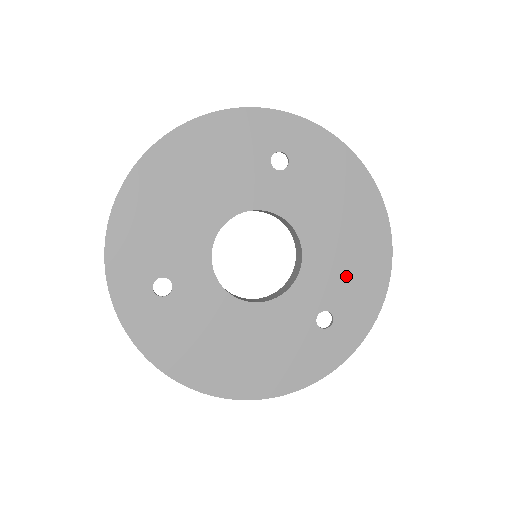
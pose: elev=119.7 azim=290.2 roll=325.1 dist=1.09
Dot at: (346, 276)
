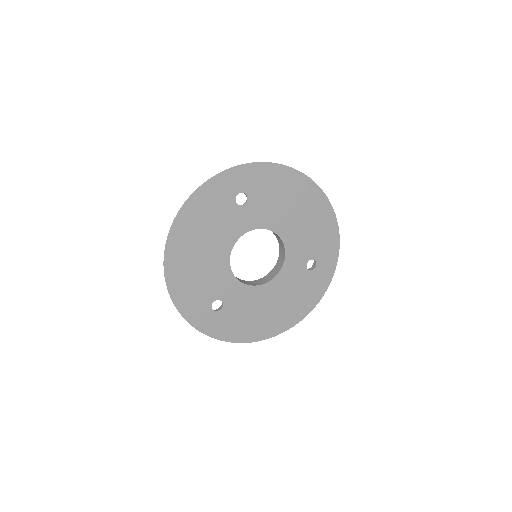
Dot at: (312, 235)
